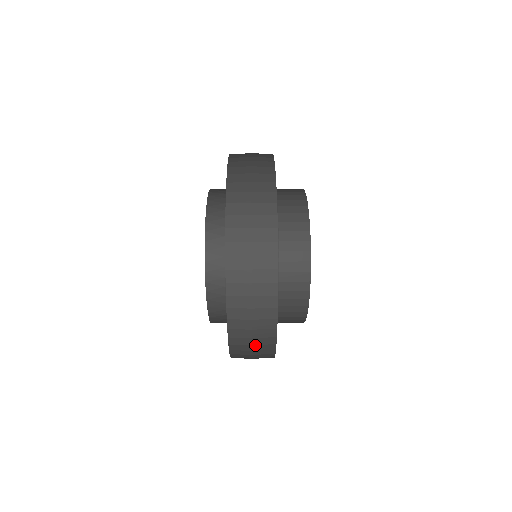
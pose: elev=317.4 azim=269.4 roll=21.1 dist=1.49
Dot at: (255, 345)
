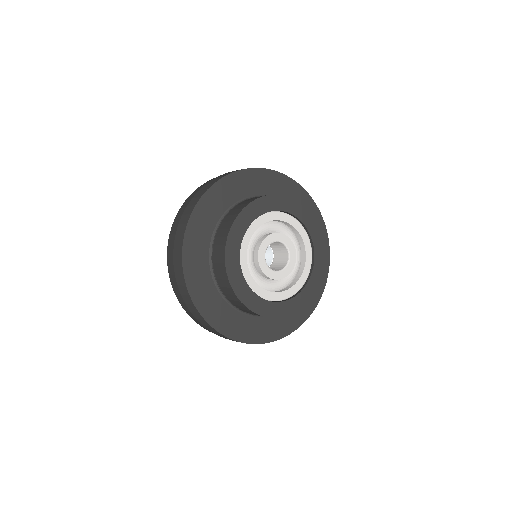
Dot at: (183, 215)
